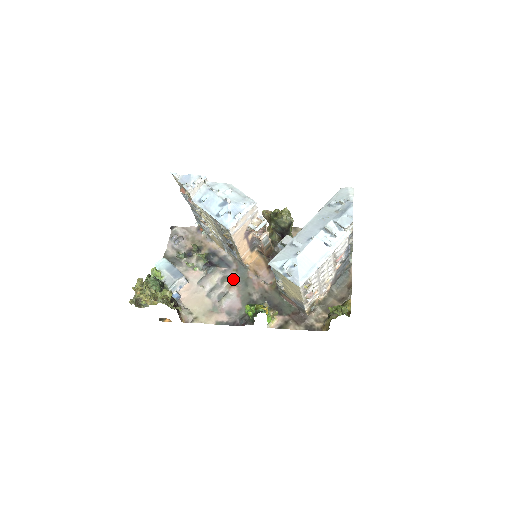
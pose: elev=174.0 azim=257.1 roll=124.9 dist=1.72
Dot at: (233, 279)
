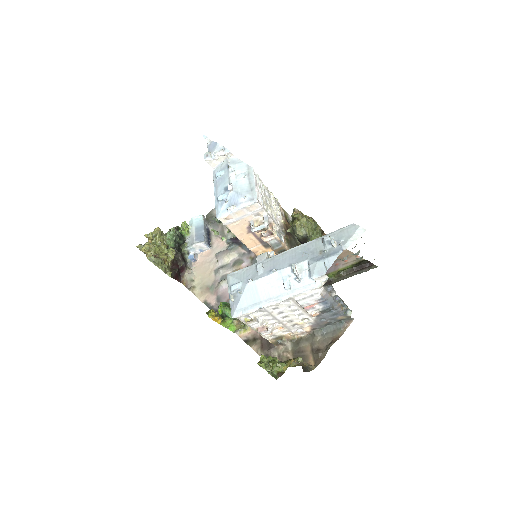
Dot at: (244, 266)
